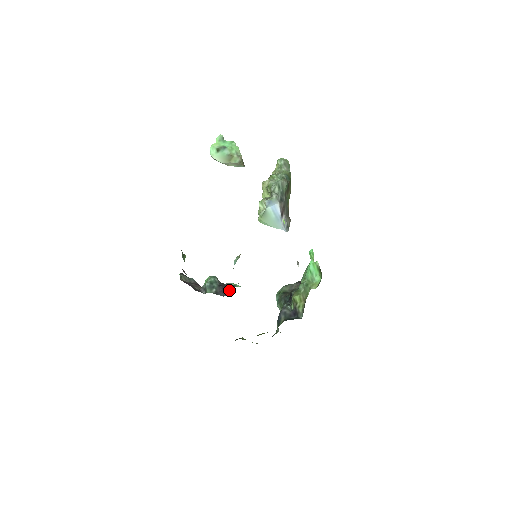
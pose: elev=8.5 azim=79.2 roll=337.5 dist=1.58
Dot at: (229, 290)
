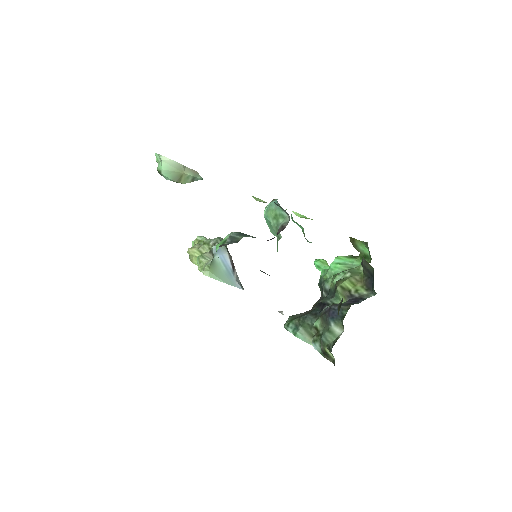
Dot at: (285, 223)
